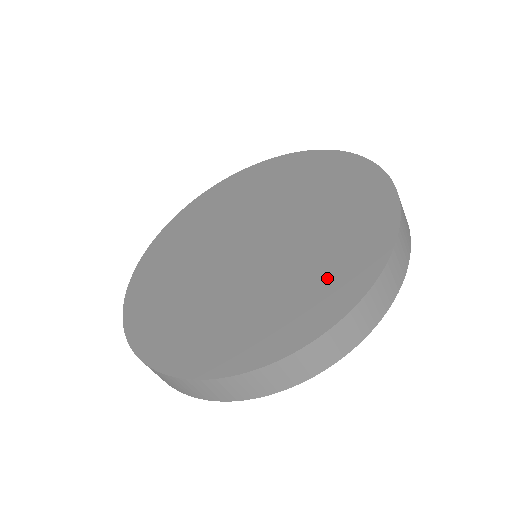
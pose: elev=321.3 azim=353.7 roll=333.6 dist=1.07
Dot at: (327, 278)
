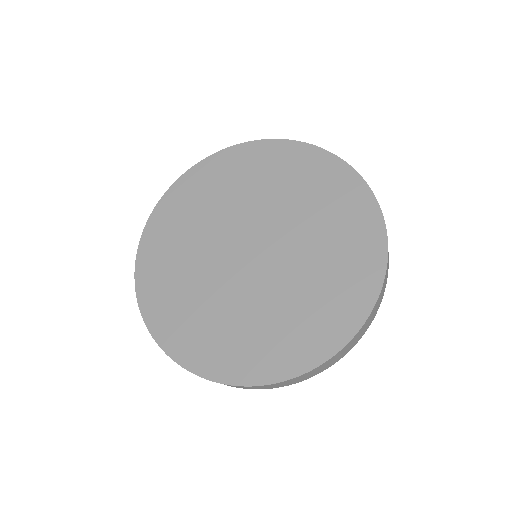
Dot at: (348, 231)
